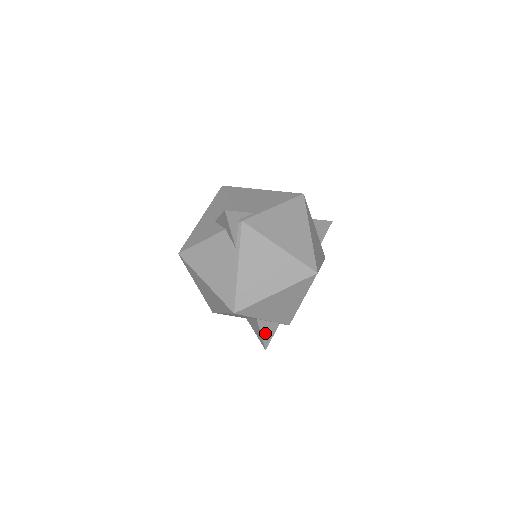
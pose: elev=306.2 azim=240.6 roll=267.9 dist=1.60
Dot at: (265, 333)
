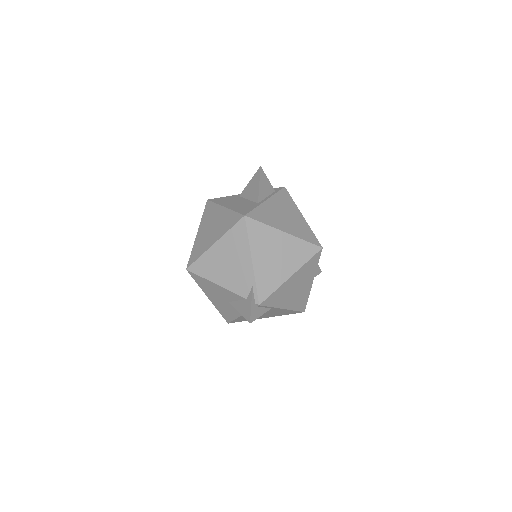
Dot at: occluded
